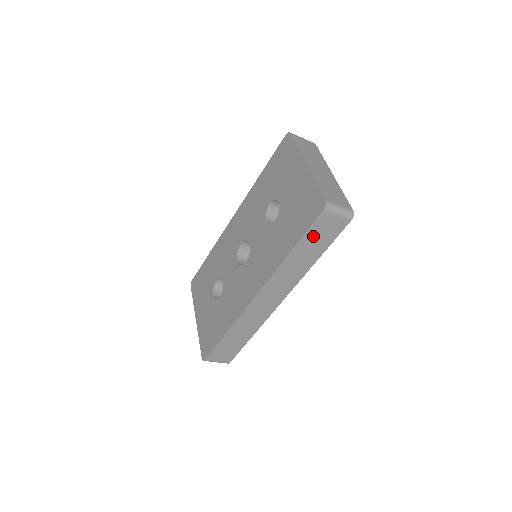
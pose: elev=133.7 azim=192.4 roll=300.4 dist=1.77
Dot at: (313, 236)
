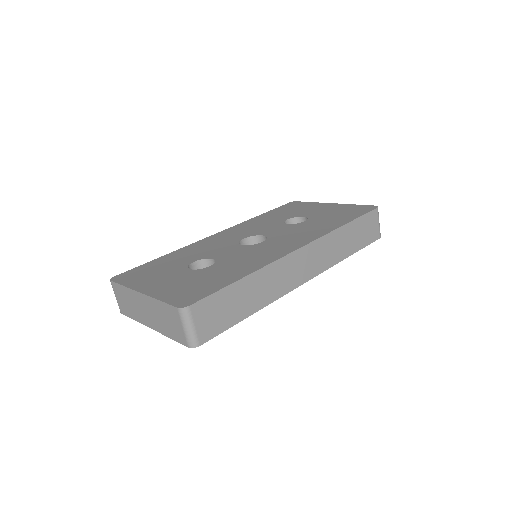
Dot at: (361, 225)
